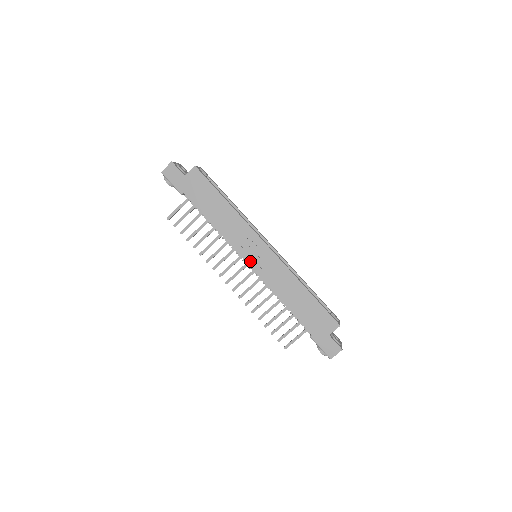
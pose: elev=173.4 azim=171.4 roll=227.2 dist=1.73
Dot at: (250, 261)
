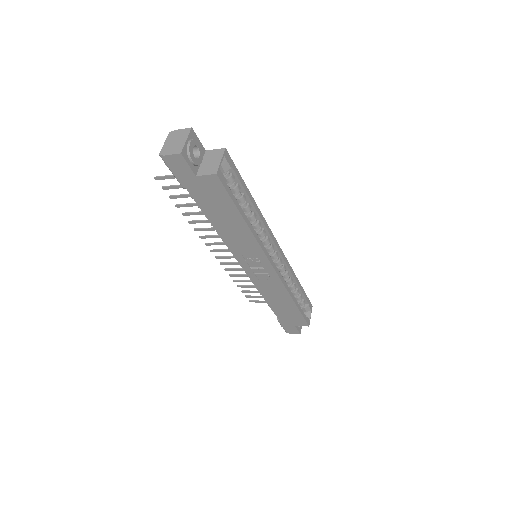
Dot at: (246, 268)
